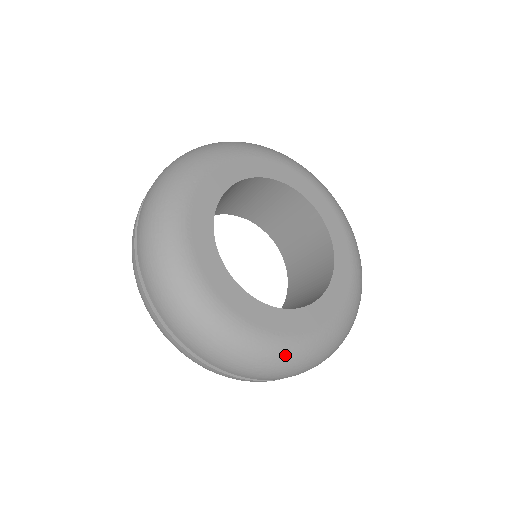
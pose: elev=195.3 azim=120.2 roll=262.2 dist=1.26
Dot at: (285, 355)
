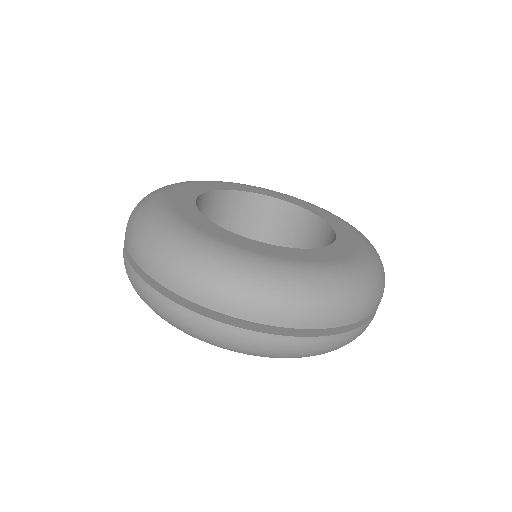
Dot at: (298, 278)
